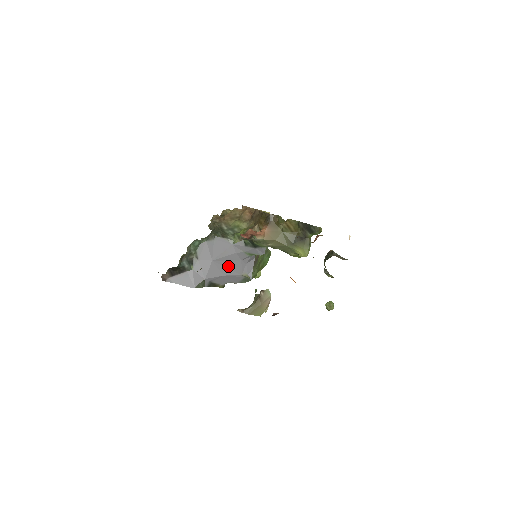
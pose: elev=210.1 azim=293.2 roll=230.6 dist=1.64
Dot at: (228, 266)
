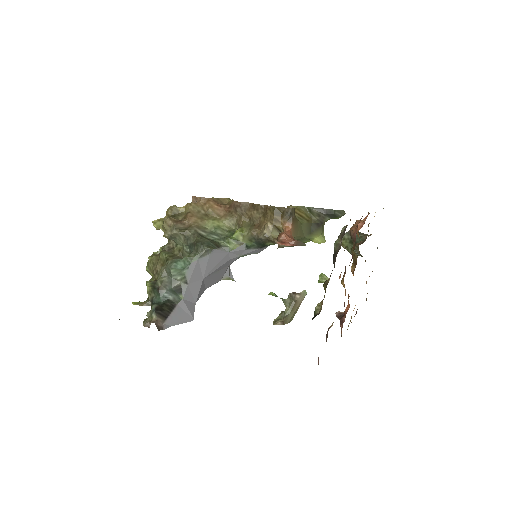
Dot at: (214, 277)
